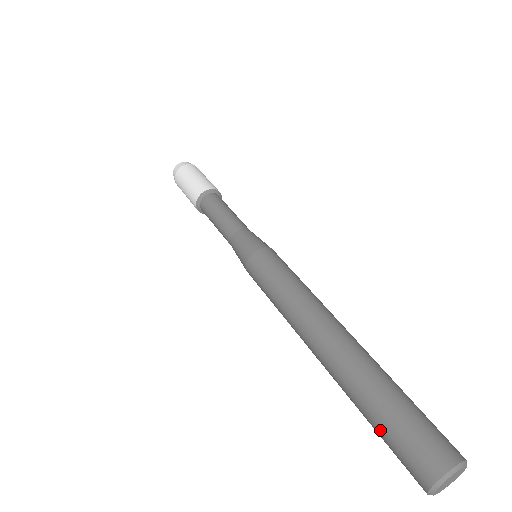
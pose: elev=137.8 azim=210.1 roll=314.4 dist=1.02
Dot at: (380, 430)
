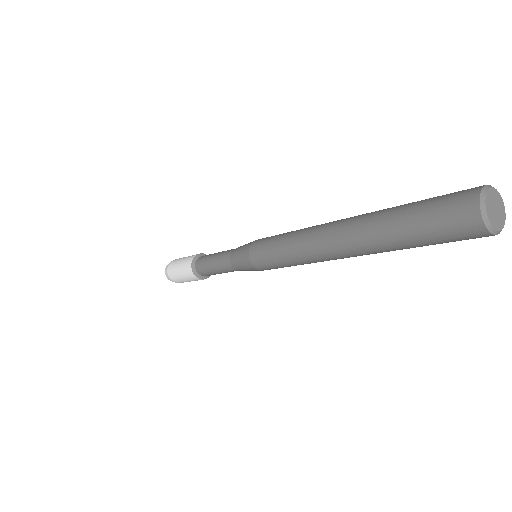
Dot at: (415, 213)
